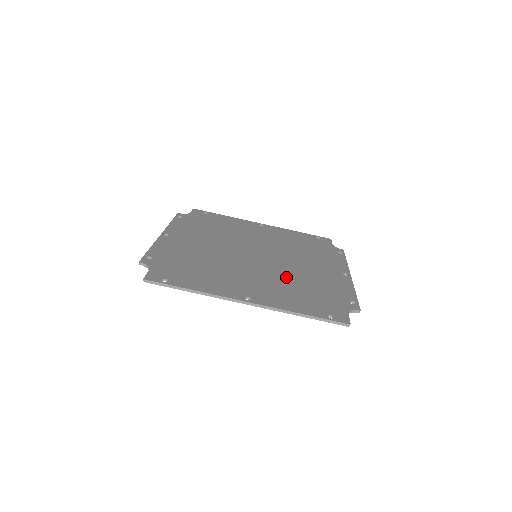
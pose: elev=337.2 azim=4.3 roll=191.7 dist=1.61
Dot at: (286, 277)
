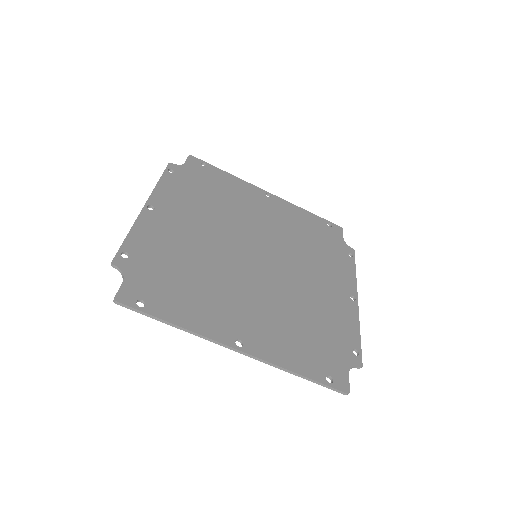
Dot at: (287, 301)
